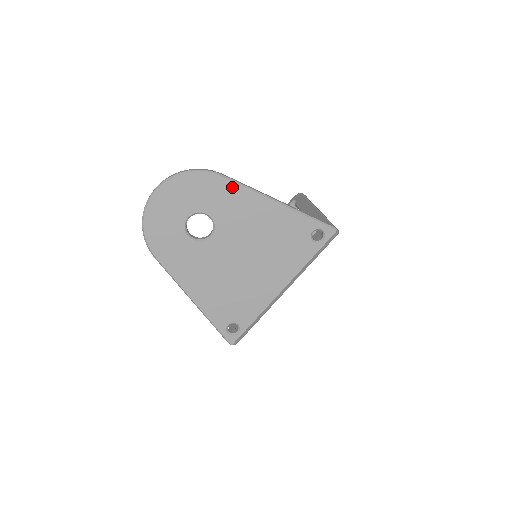
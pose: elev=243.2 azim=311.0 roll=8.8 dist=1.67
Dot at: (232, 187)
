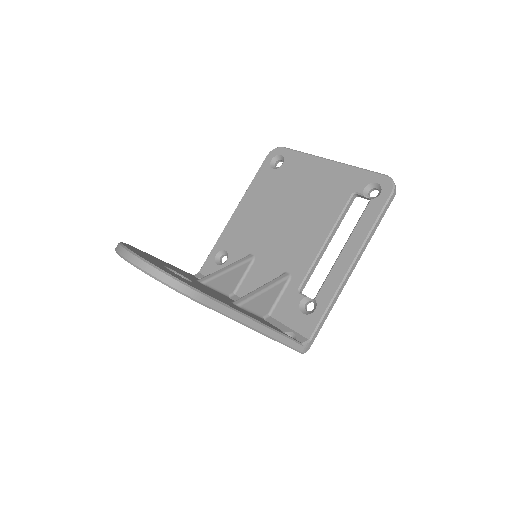
Dot at: occluded
